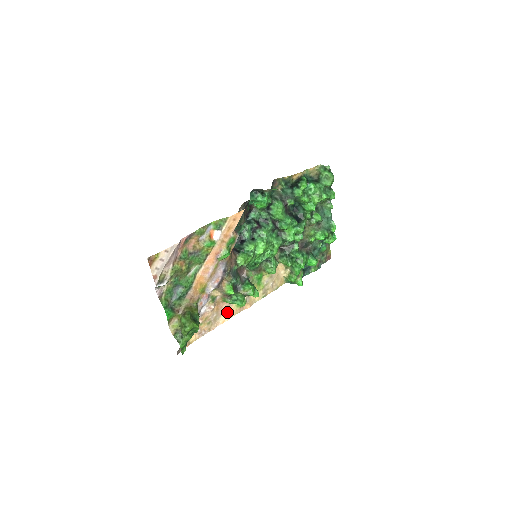
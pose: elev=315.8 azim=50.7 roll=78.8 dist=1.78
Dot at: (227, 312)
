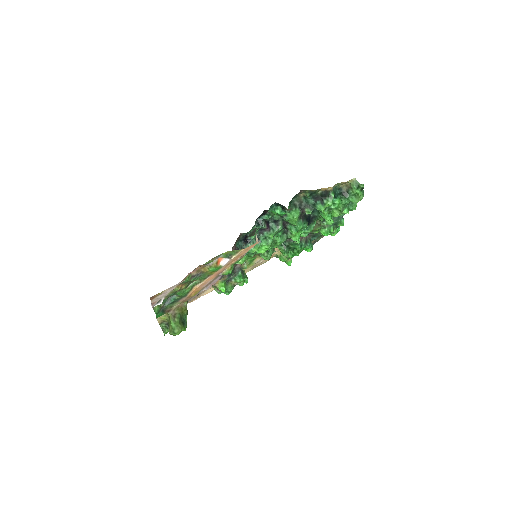
Dot at: (212, 287)
